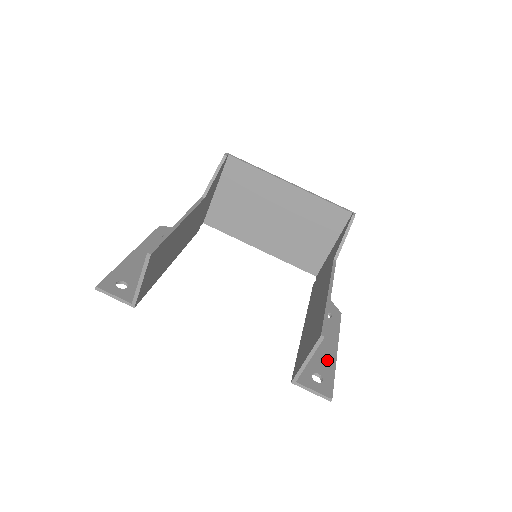
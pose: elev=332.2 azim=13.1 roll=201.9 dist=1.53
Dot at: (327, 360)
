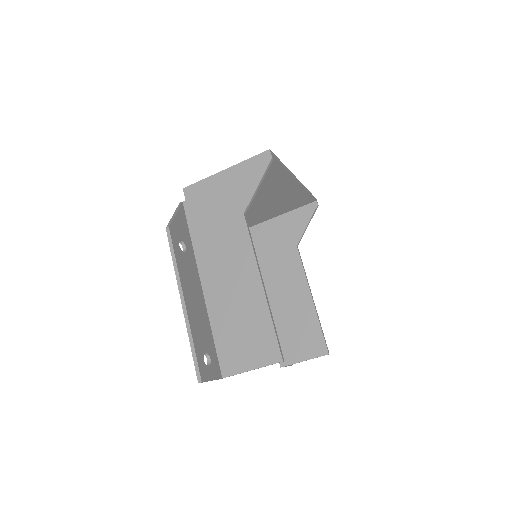
Dot at: occluded
